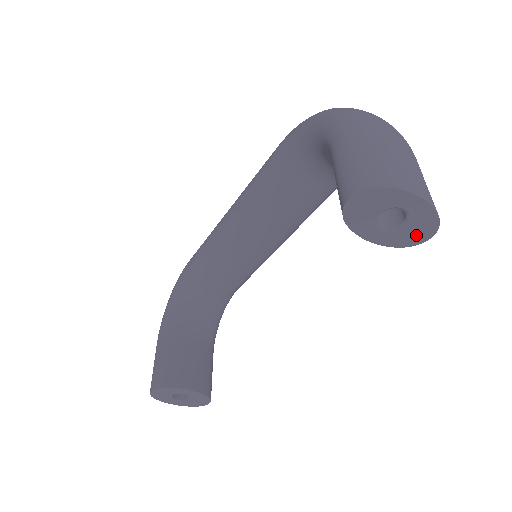
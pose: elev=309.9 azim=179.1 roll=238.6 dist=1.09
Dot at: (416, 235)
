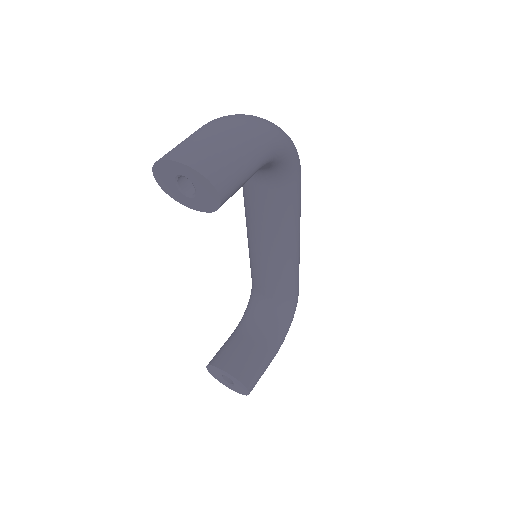
Dot at: (210, 198)
